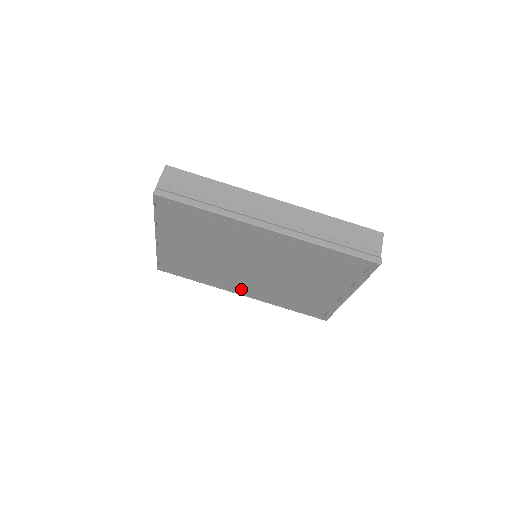
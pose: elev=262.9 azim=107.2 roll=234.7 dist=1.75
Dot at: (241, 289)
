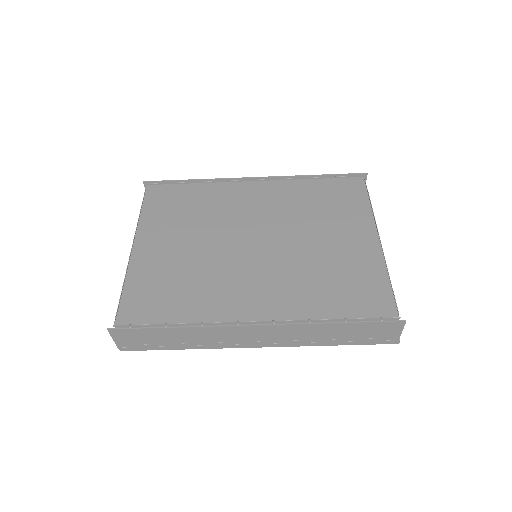
Dot at: occluded
